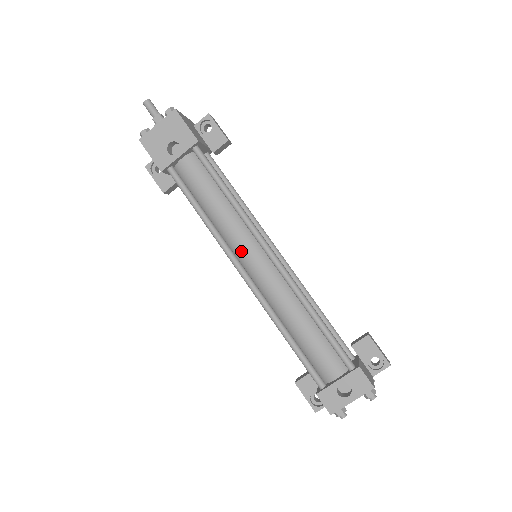
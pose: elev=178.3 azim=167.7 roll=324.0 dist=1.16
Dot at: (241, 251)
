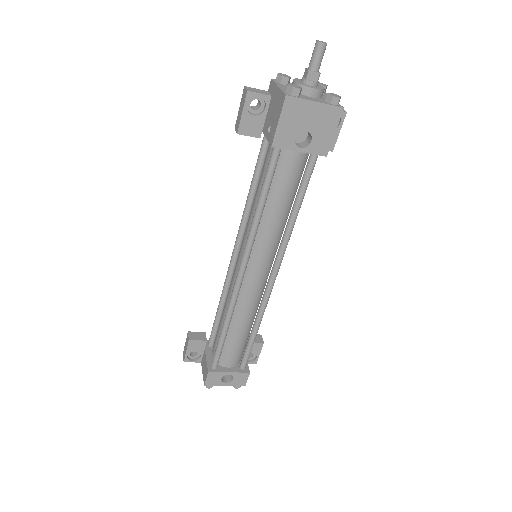
Dot at: (257, 257)
